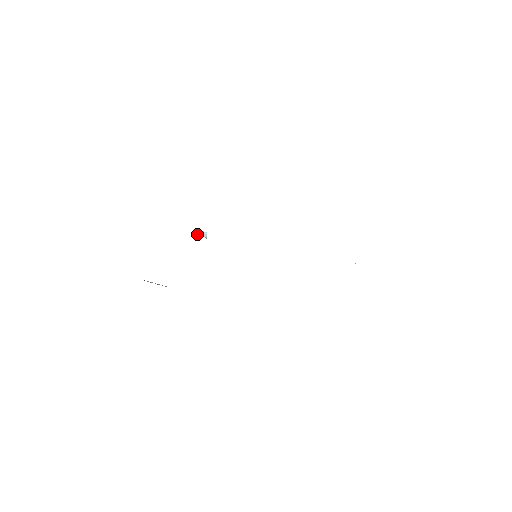
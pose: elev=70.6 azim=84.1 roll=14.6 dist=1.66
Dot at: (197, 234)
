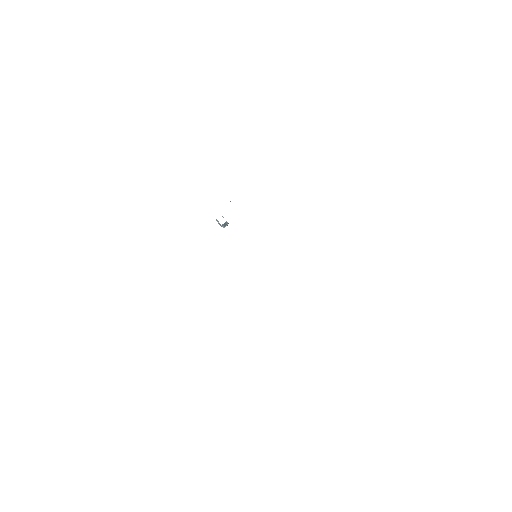
Dot at: occluded
